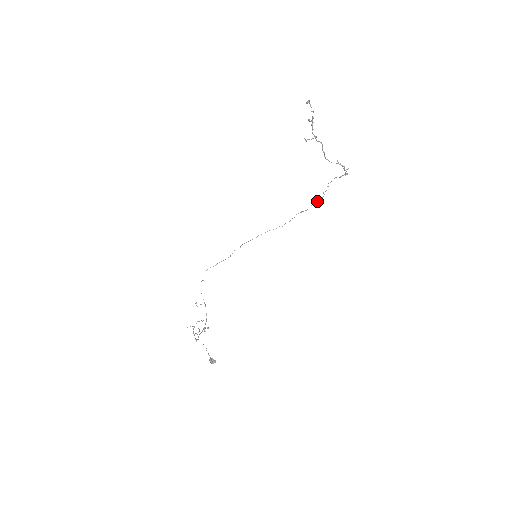
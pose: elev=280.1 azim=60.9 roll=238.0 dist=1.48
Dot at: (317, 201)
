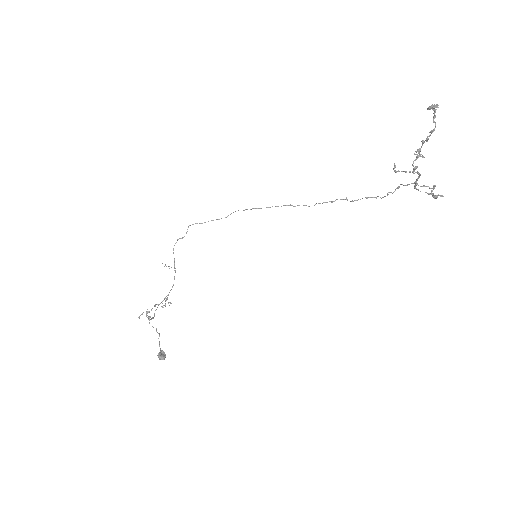
Dot at: (373, 197)
